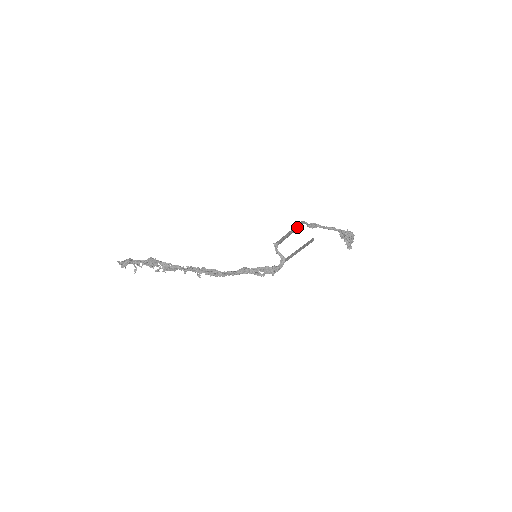
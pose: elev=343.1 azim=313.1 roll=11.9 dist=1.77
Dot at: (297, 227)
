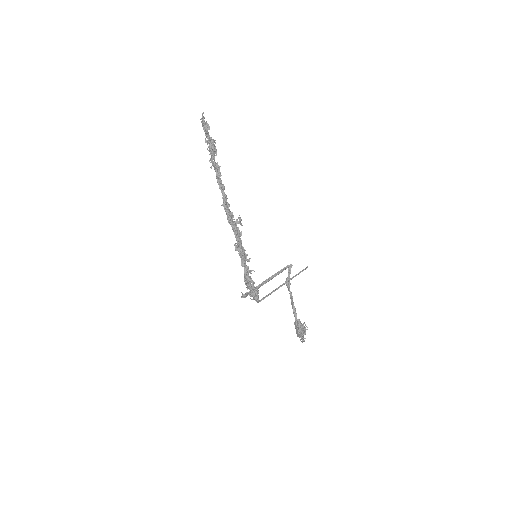
Dot at: (281, 272)
